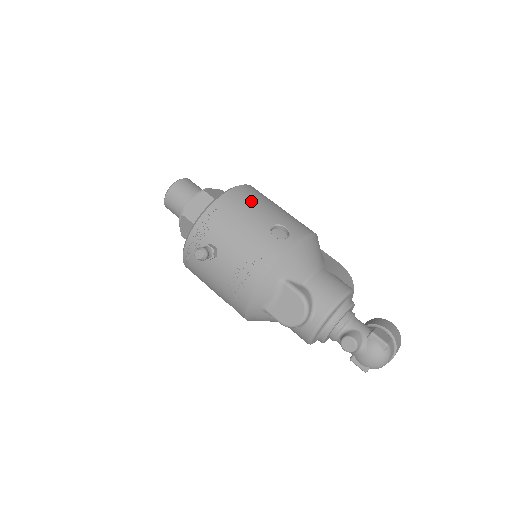
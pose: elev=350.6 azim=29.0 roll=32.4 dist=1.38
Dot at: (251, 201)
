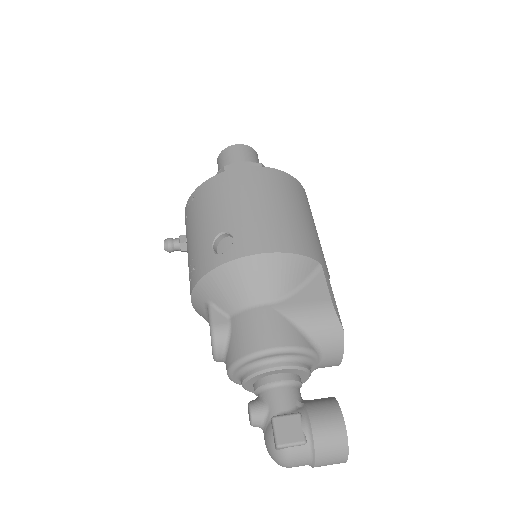
Dot at: (226, 193)
